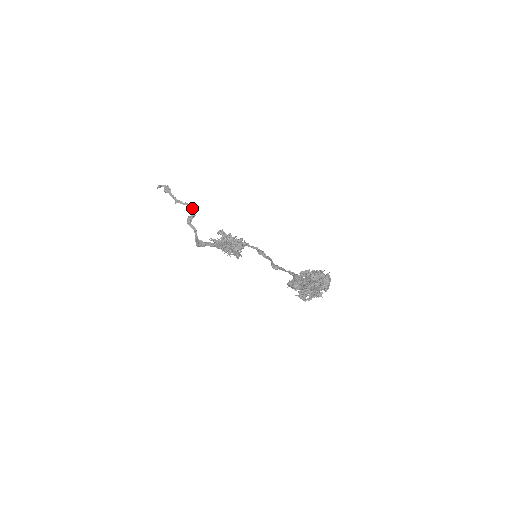
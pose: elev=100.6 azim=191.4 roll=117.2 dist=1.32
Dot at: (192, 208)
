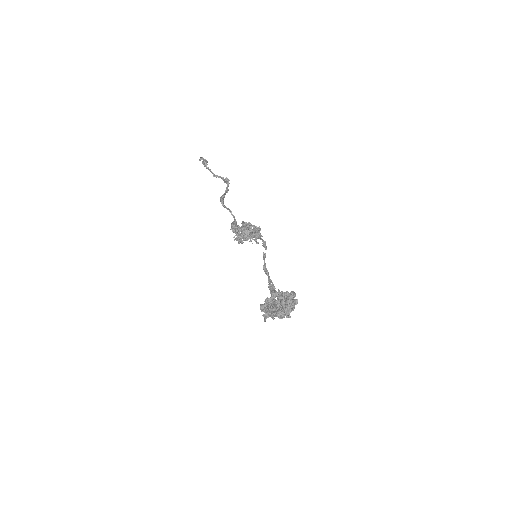
Dot at: (225, 181)
